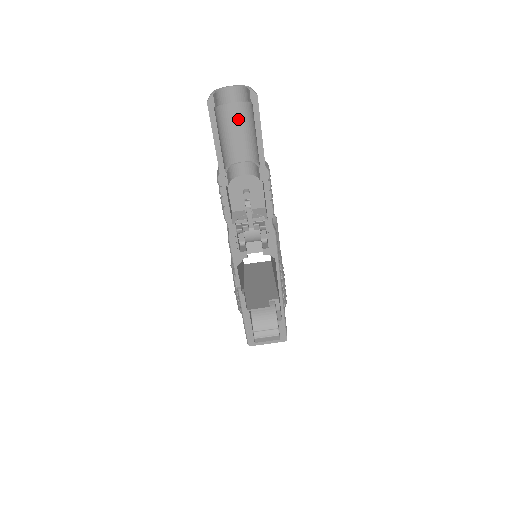
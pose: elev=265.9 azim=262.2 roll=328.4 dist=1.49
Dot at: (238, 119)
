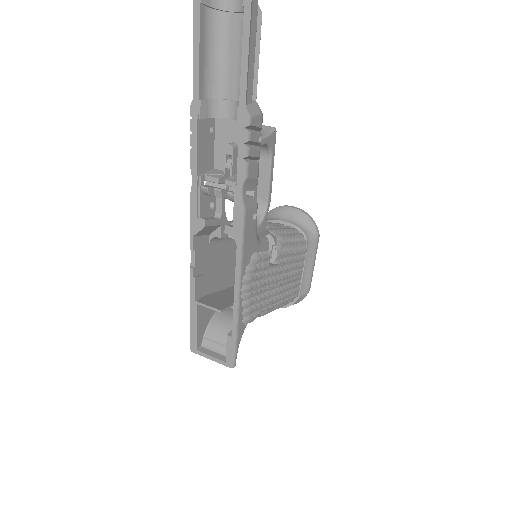
Dot at: (237, 38)
